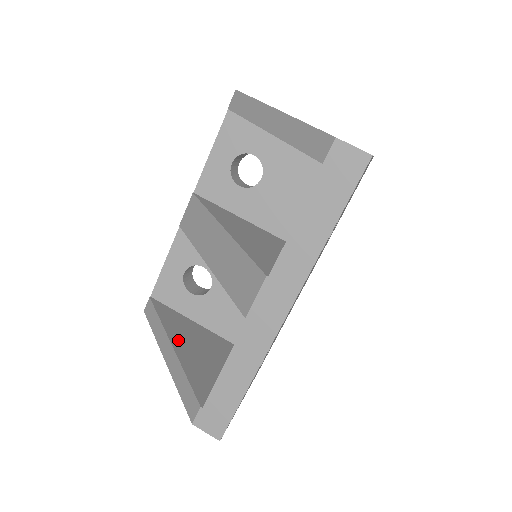
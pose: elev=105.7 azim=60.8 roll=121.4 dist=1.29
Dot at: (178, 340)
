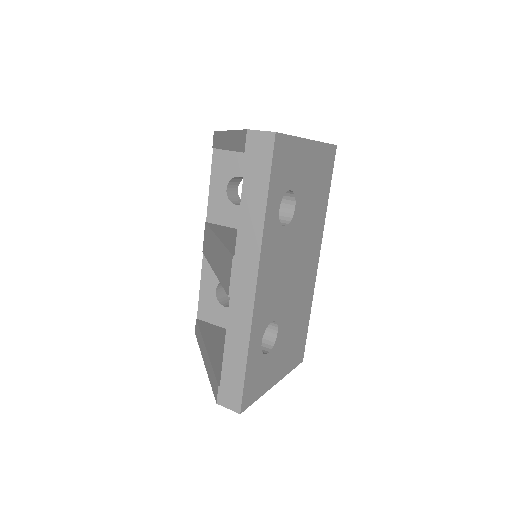
Dot at: (213, 344)
